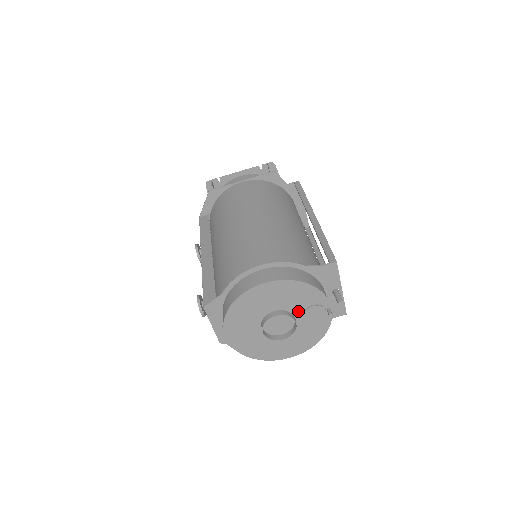
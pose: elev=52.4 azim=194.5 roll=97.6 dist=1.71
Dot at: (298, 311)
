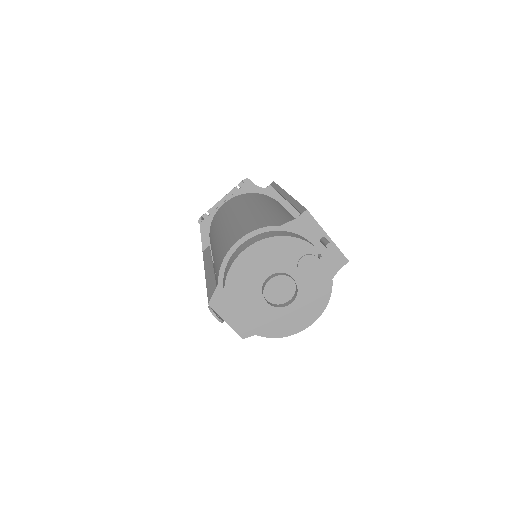
Dot at: (291, 269)
